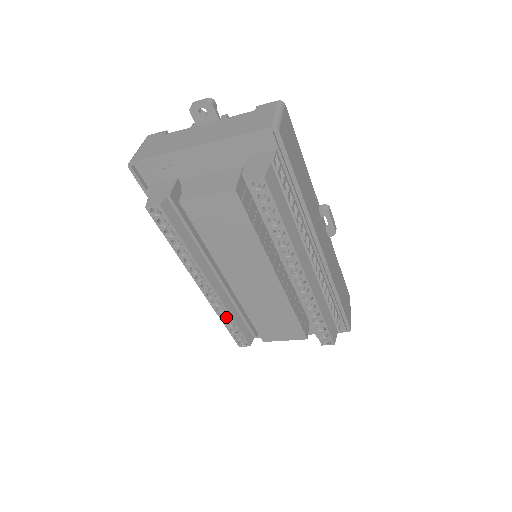
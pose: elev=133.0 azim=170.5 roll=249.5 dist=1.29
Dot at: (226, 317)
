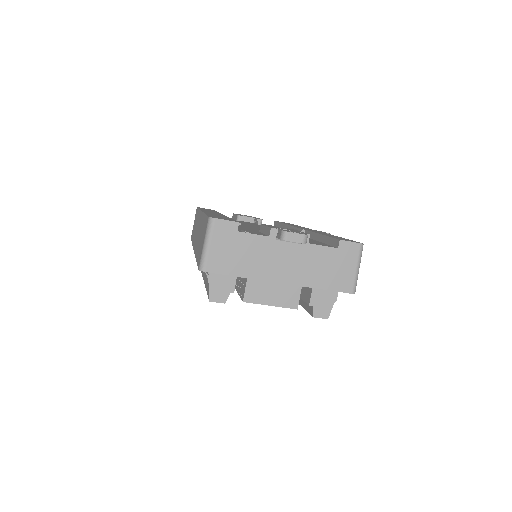
Dot at: occluded
